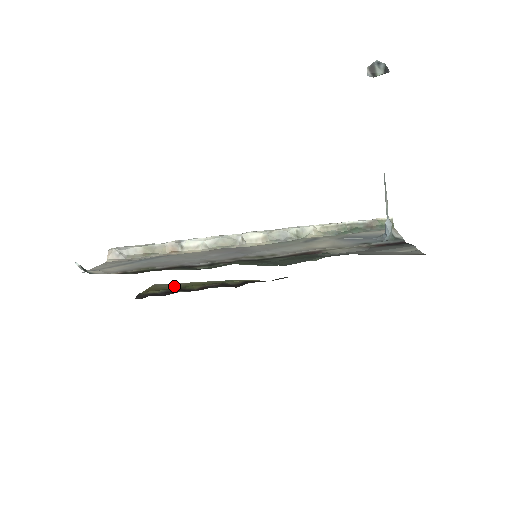
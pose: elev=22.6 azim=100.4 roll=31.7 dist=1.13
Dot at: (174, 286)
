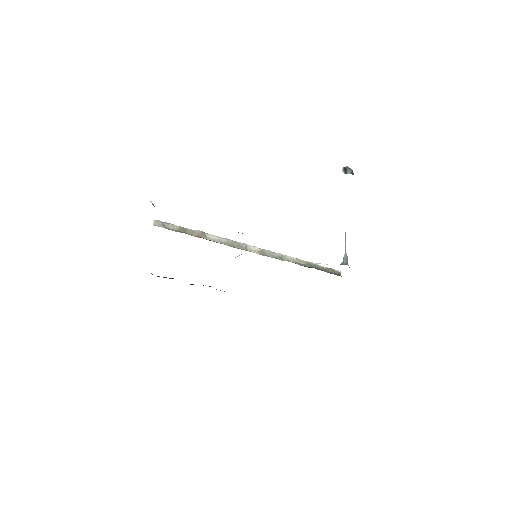
Dot at: occluded
